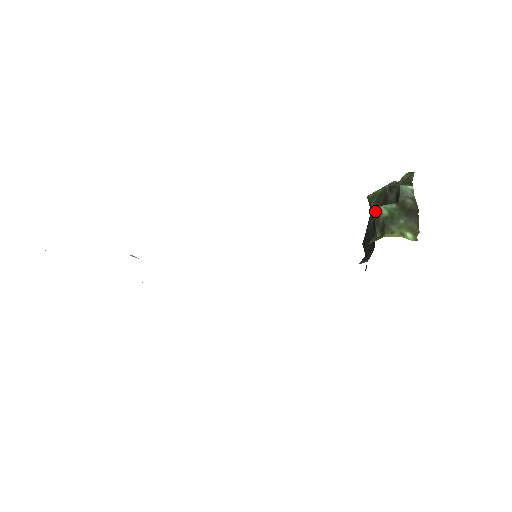
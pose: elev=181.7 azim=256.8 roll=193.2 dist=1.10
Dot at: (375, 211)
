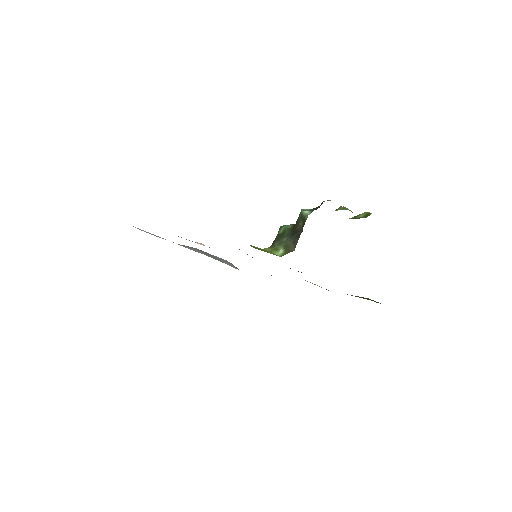
Dot at: (279, 229)
